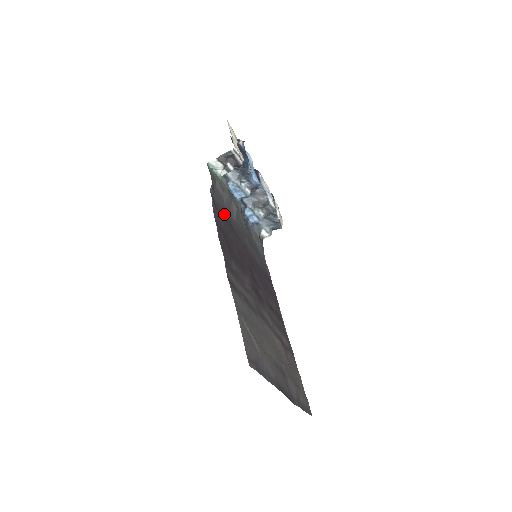
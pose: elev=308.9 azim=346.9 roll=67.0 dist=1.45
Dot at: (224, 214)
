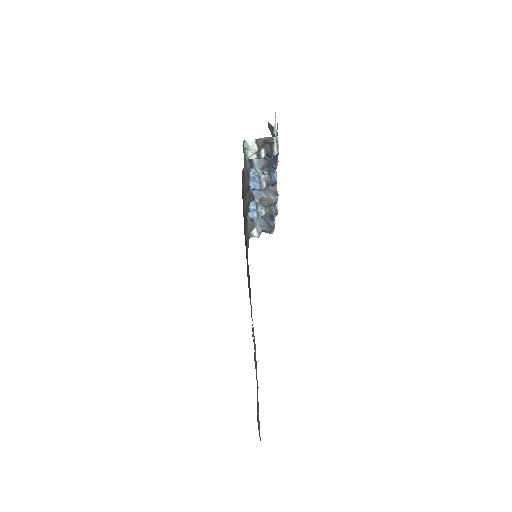
Dot at: occluded
